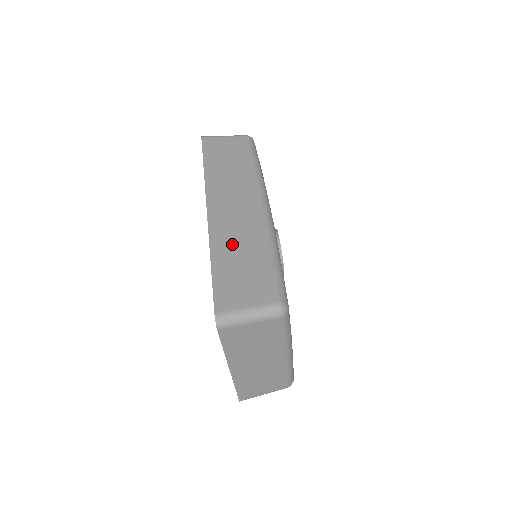
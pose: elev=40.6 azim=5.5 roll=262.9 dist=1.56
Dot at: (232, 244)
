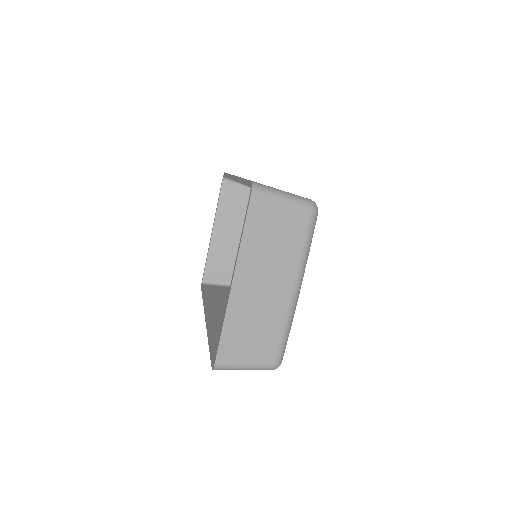
Dot at: occluded
